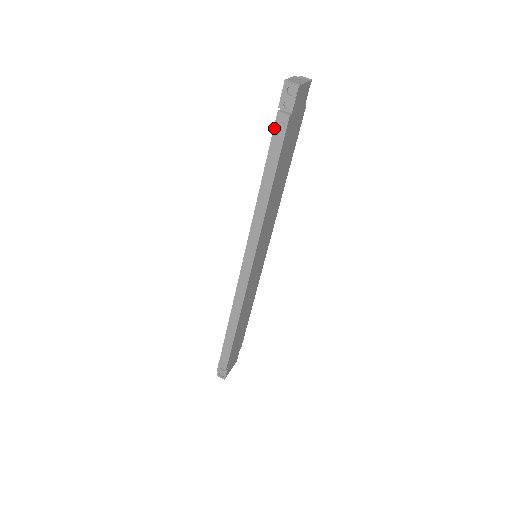
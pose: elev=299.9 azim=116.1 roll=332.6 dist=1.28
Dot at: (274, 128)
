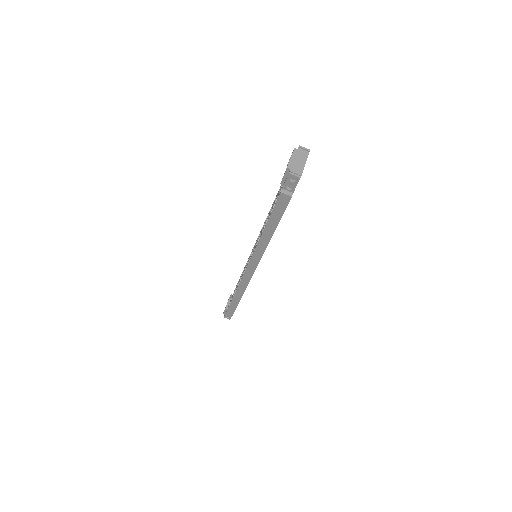
Dot at: (277, 202)
